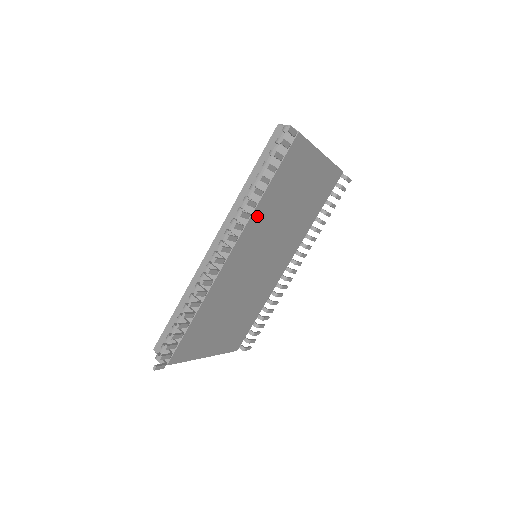
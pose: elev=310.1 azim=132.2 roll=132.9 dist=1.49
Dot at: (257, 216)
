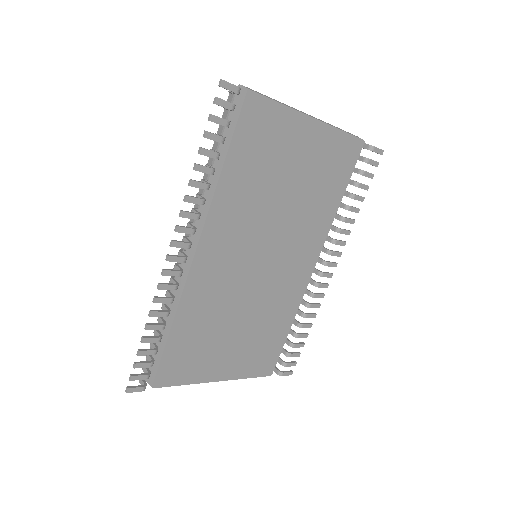
Dot at: (223, 202)
